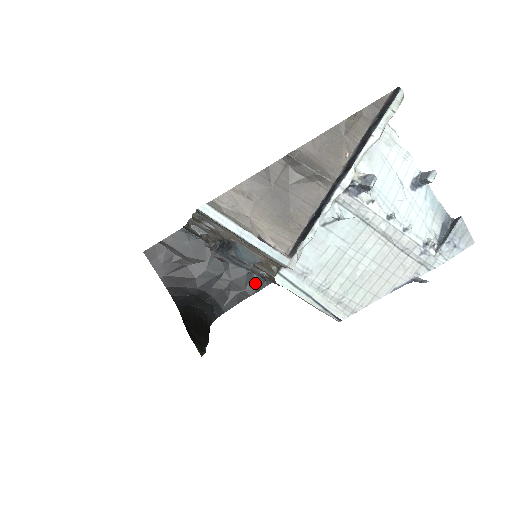
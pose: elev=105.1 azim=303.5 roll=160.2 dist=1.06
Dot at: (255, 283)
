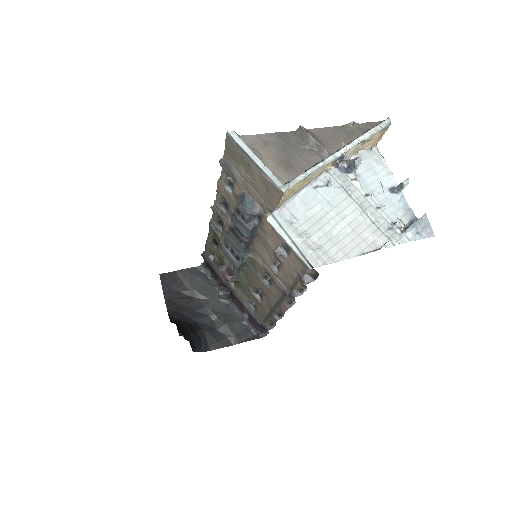
Dot at: (246, 333)
